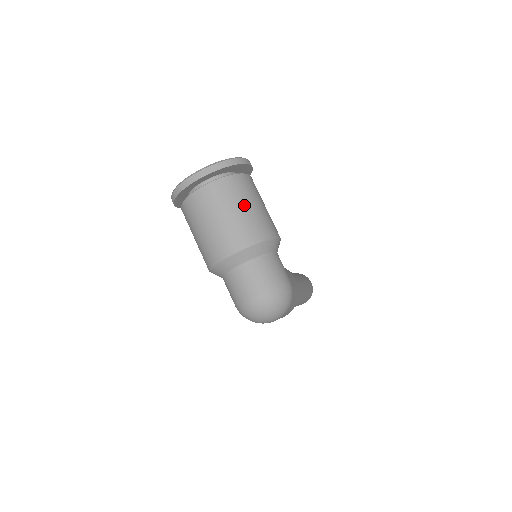
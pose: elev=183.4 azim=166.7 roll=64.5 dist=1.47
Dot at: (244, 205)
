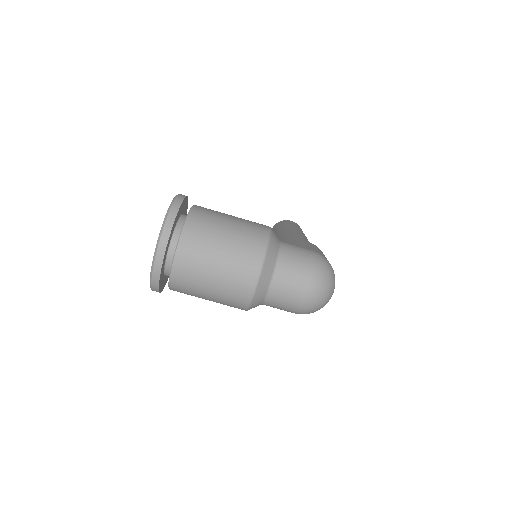
Dot at: (222, 236)
